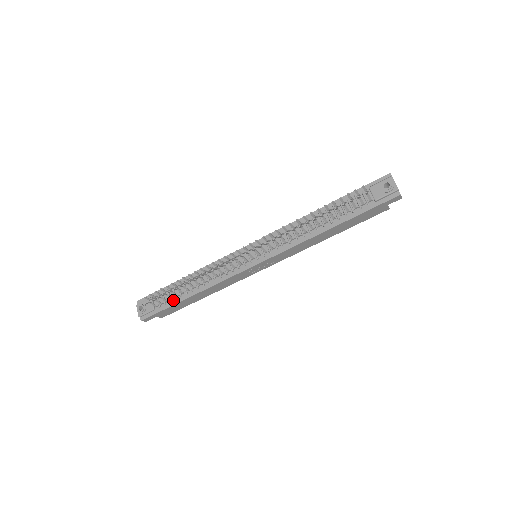
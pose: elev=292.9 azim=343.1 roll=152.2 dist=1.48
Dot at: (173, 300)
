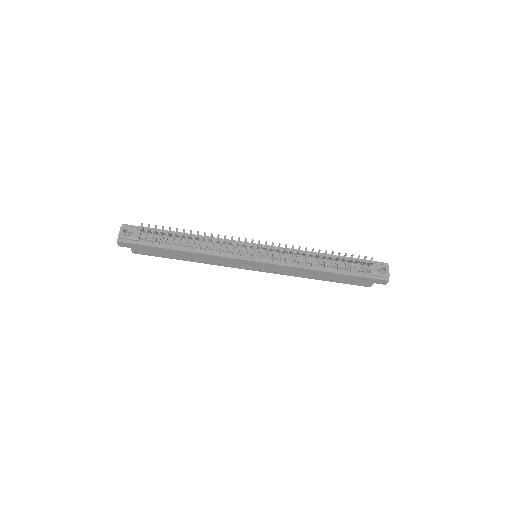
Dot at: (162, 244)
